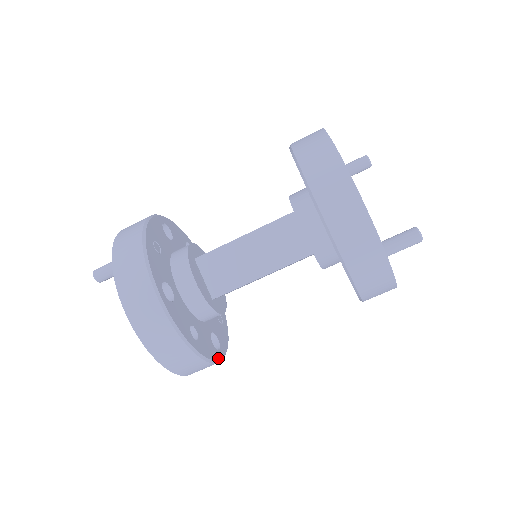
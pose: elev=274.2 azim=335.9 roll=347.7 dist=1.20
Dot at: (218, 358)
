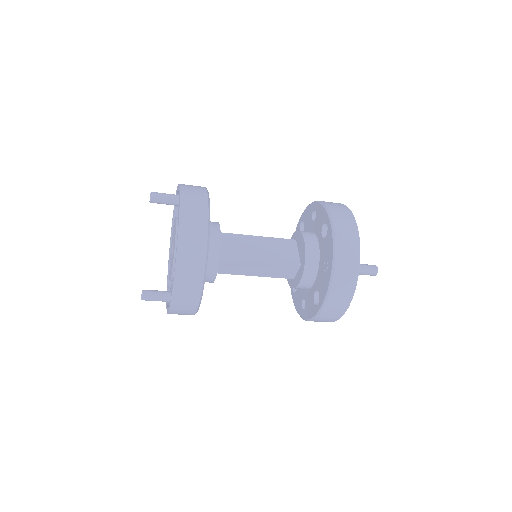
Dot at: occluded
